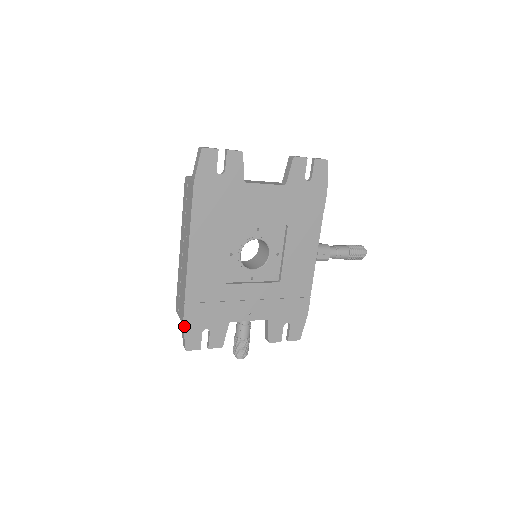
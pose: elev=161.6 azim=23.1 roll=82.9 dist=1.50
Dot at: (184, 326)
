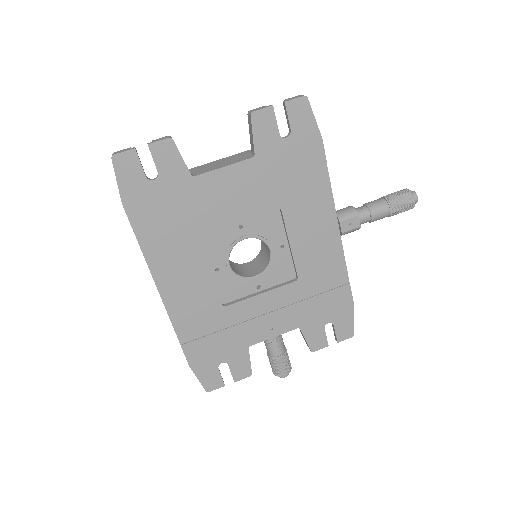
Dot at: (192, 368)
